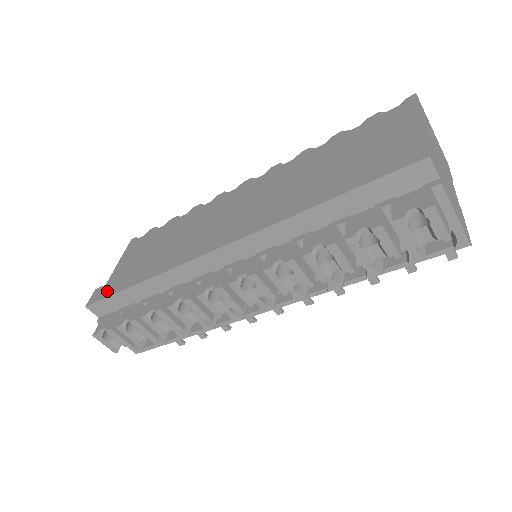
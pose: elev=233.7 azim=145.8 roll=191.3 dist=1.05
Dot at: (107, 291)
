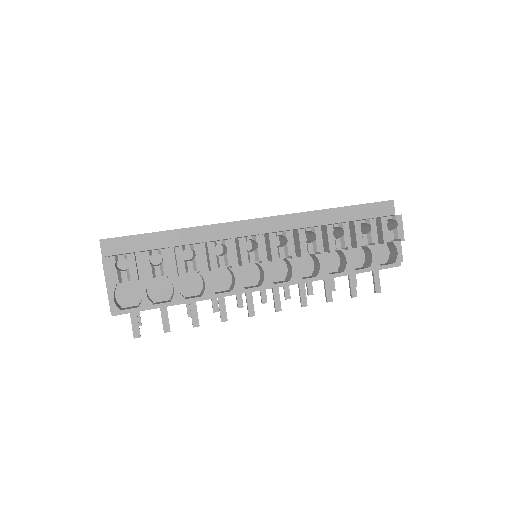
Dot at: occluded
